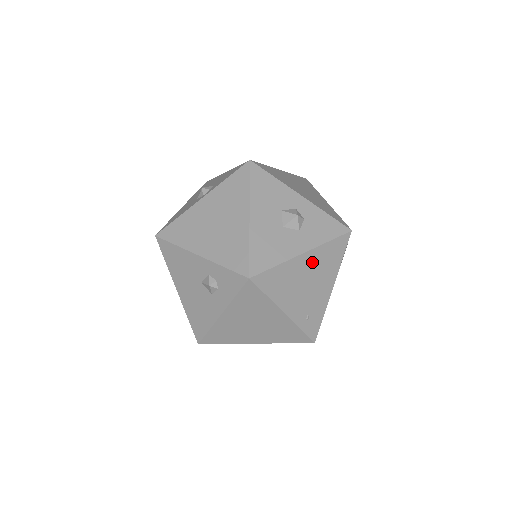
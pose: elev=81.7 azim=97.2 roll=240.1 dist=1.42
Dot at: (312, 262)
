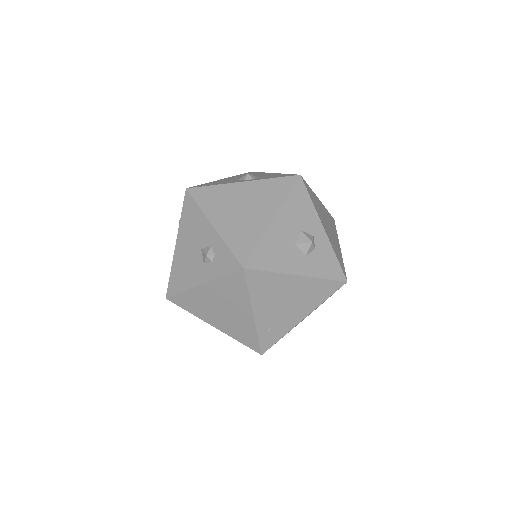
Dot at: (301, 287)
